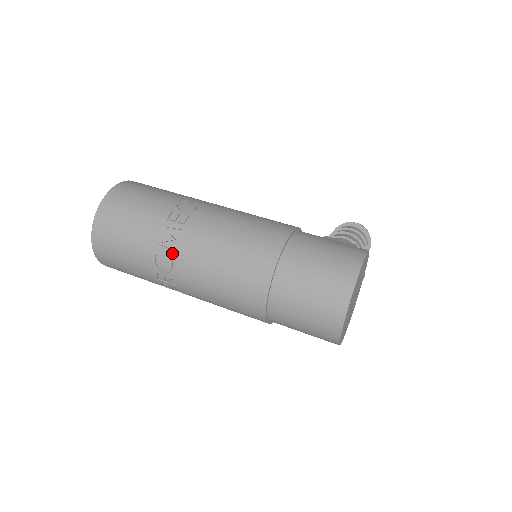
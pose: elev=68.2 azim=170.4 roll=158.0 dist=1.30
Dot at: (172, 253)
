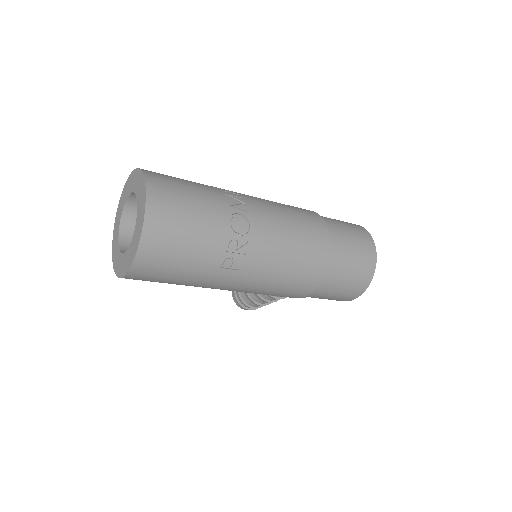
Dot at: (245, 214)
